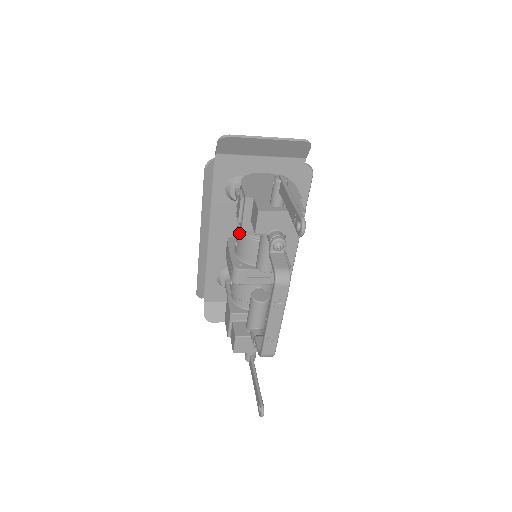
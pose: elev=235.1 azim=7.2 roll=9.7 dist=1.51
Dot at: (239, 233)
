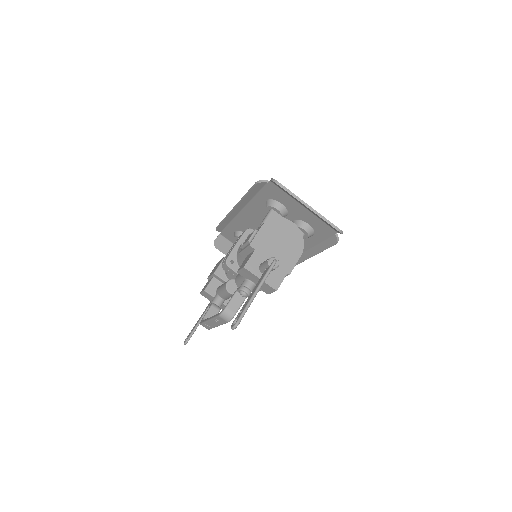
Dot at: occluded
